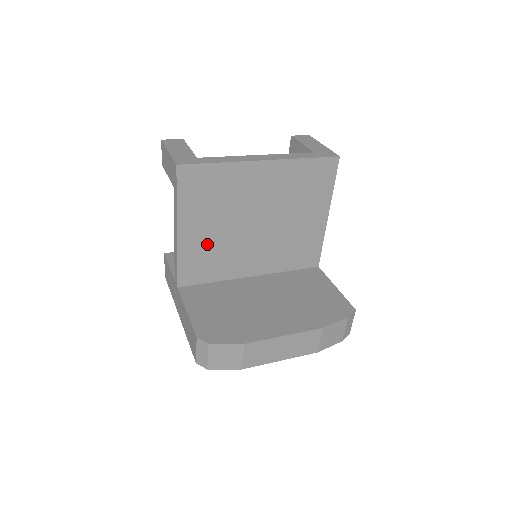
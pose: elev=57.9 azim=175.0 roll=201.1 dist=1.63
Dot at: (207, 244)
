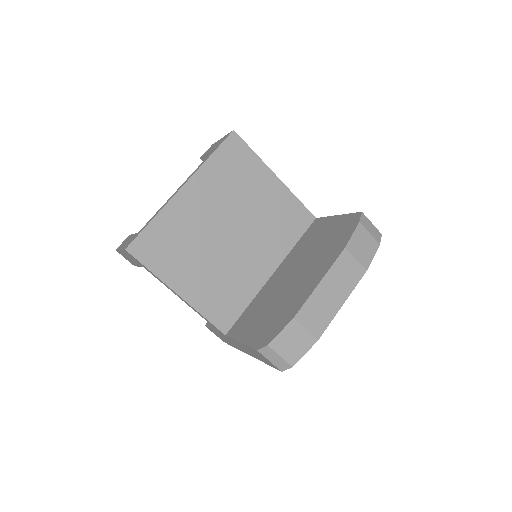
Dot at: (210, 283)
